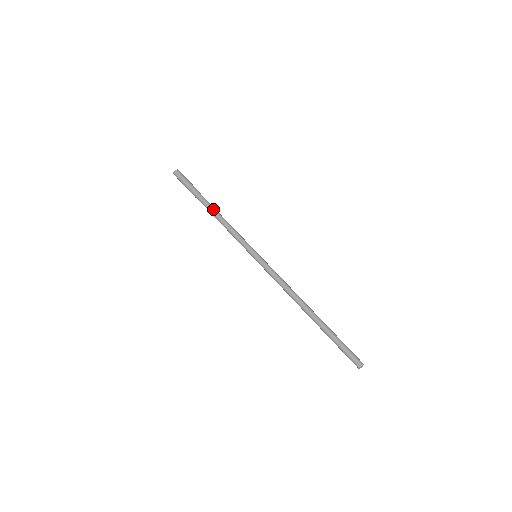
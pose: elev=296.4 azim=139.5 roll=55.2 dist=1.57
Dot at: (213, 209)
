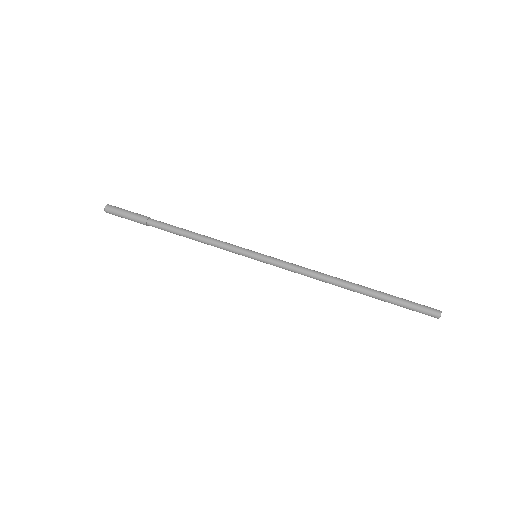
Dot at: (176, 229)
